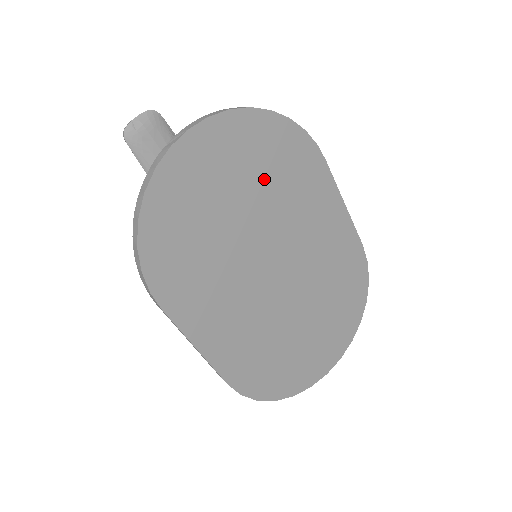
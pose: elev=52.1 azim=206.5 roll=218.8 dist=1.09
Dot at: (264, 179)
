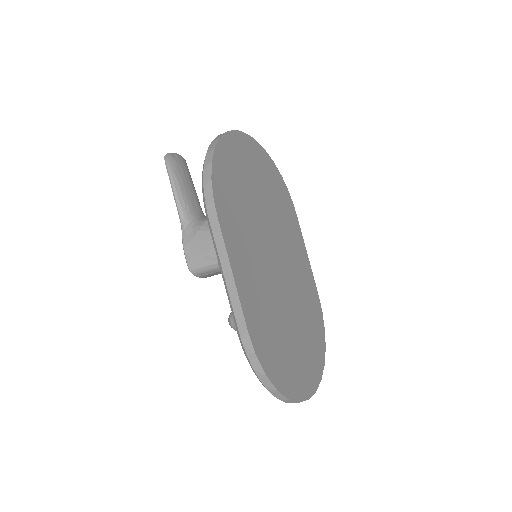
Dot at: (271, 194)
